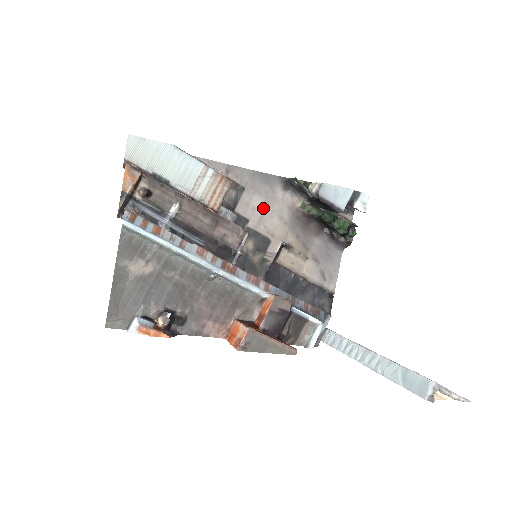
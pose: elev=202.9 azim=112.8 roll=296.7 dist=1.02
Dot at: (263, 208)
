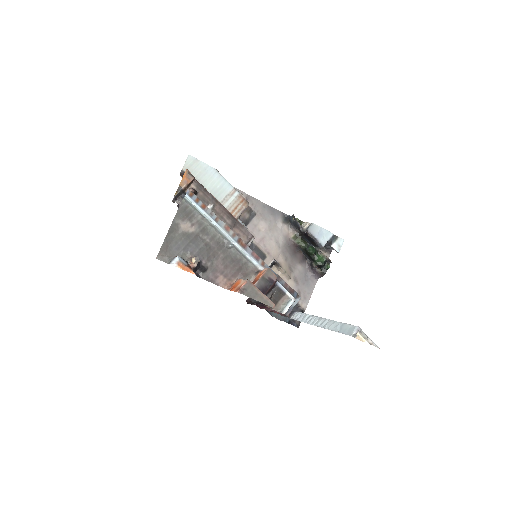
Dot at: (266, 232)
